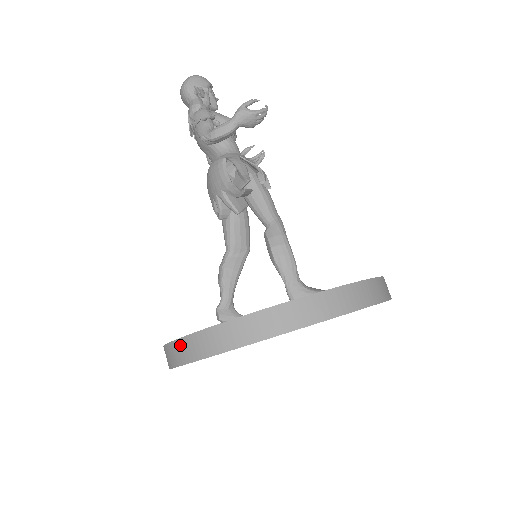
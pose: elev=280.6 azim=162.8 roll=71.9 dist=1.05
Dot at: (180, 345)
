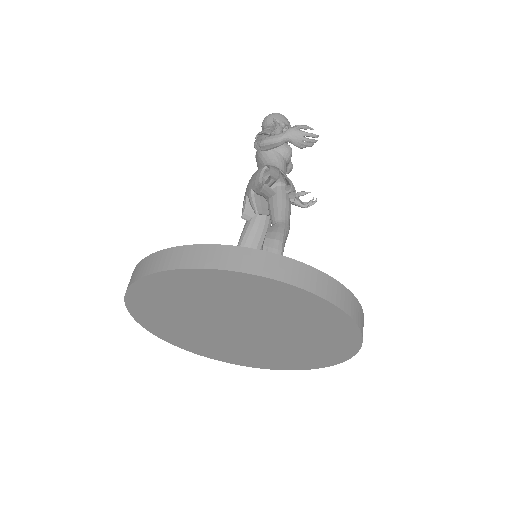
Dot at: (137, 267)
